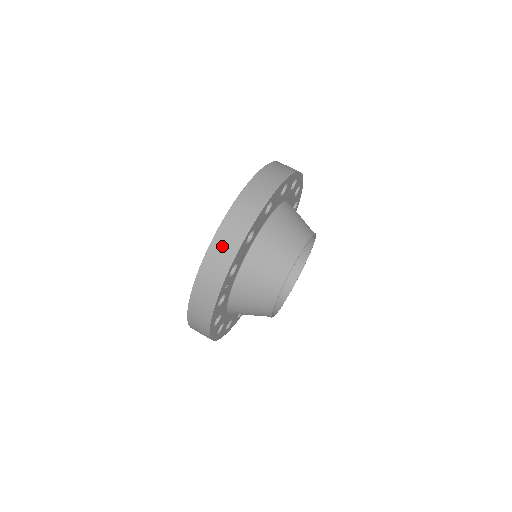
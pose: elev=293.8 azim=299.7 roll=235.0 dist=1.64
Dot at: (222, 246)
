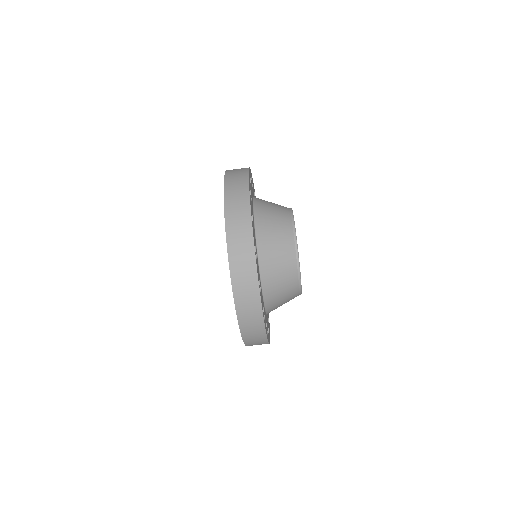
Dot at: (247, 312)
